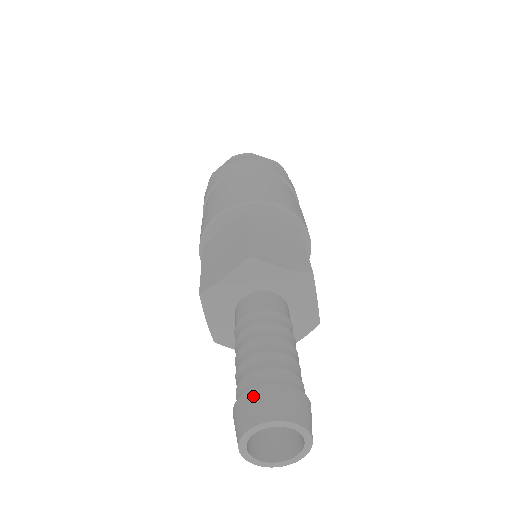
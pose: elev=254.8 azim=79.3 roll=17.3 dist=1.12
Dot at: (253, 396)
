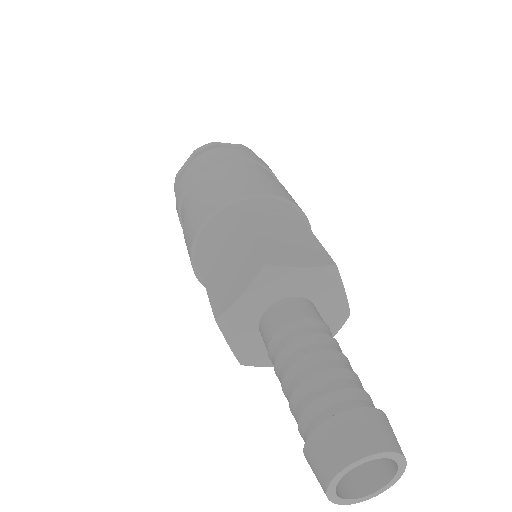
Dot at: (327, 432)
